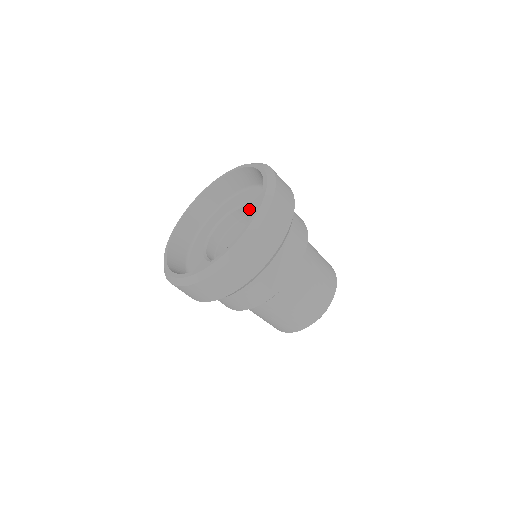
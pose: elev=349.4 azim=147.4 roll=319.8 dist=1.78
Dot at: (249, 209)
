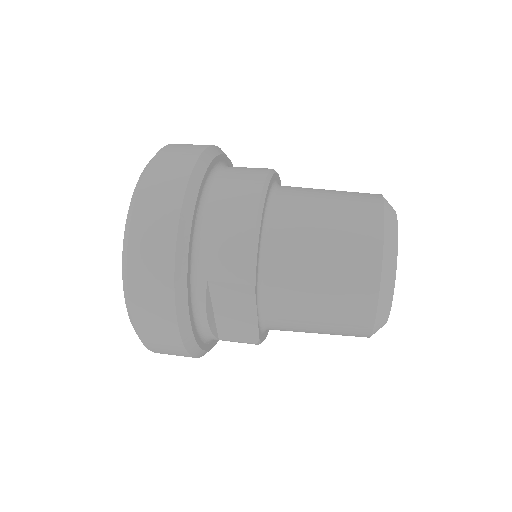
Dot at: occluded
